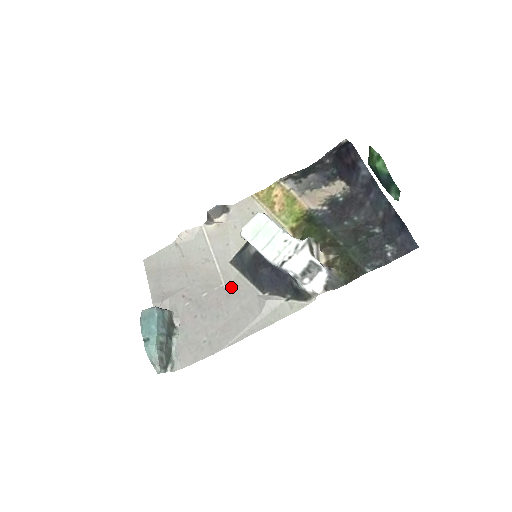
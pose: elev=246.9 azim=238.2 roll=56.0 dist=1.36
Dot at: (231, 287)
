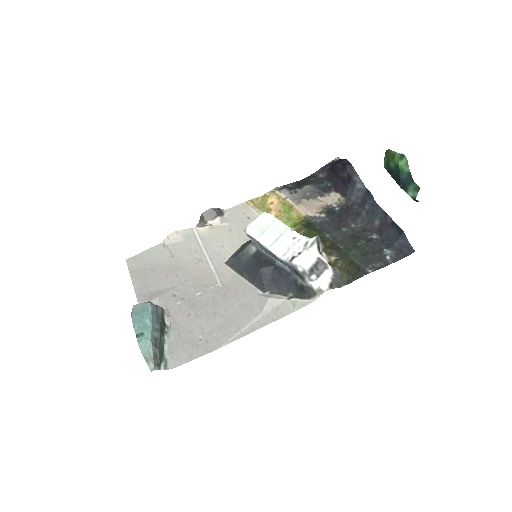
Dot at: (228, 286)
